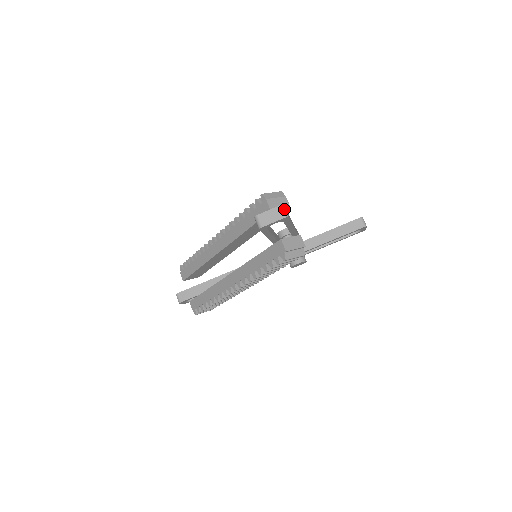
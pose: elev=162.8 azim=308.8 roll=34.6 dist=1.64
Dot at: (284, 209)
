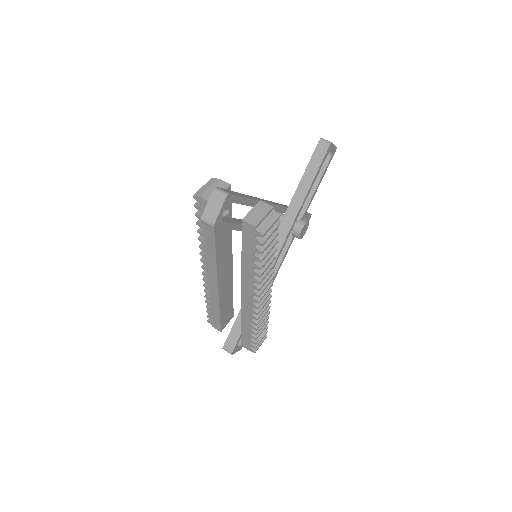
Dot at: (219, 190)
